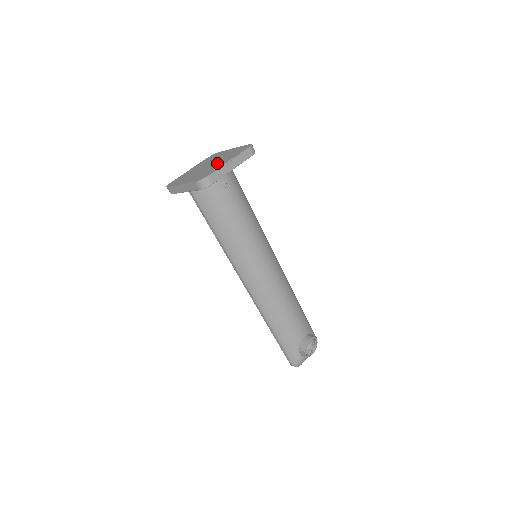
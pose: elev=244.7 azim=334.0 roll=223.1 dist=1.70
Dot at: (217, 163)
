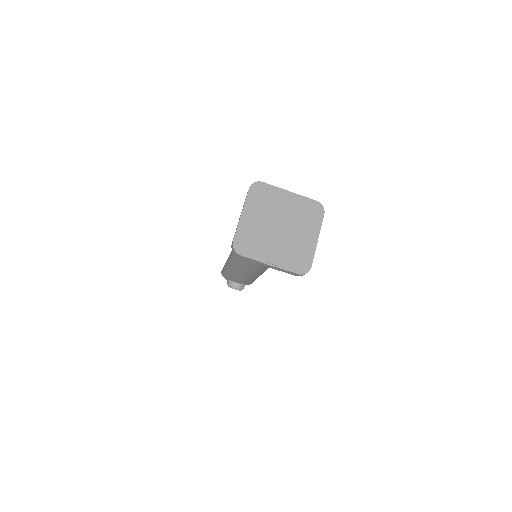
Dot at: (276, 243)
